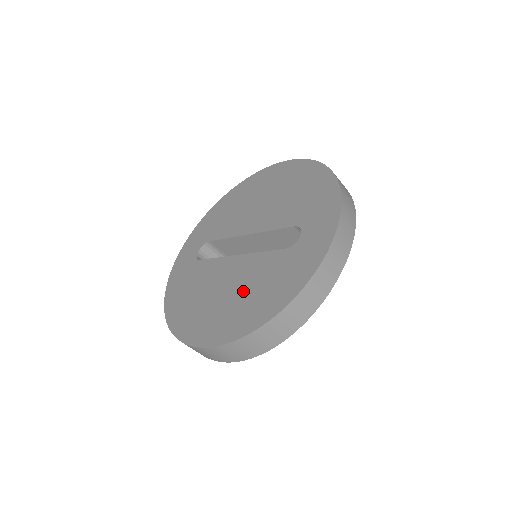
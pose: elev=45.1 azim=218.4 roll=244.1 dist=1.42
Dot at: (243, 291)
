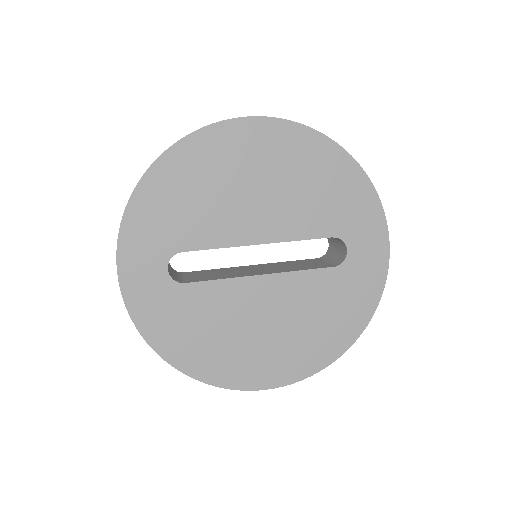
Dot at: (299, 321)
